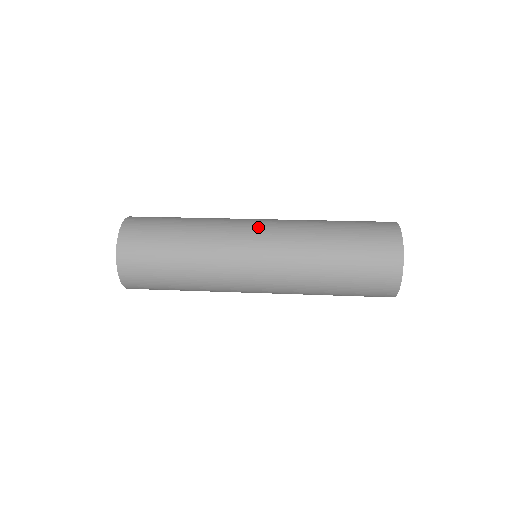
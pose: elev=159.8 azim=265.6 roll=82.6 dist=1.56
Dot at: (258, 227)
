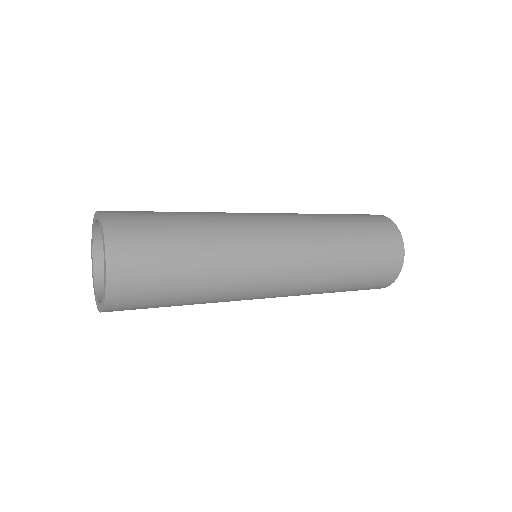
Dot at: (280, 248)
